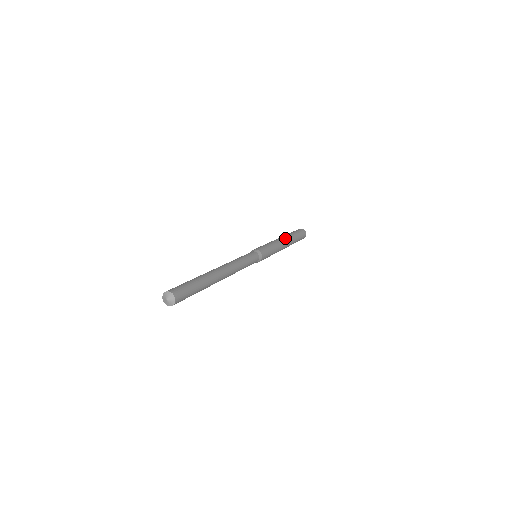
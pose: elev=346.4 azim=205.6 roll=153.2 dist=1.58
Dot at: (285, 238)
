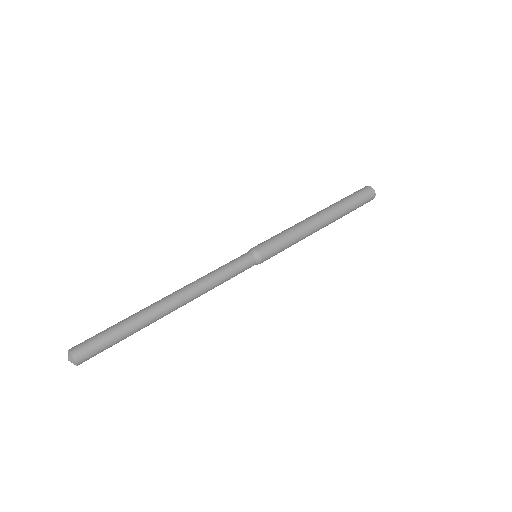
Dot at: (322, 214)
